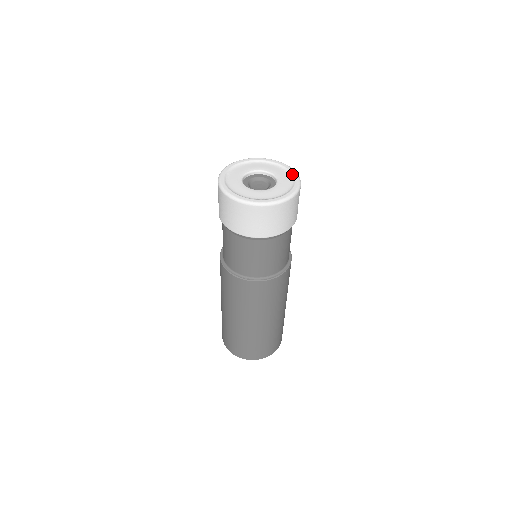
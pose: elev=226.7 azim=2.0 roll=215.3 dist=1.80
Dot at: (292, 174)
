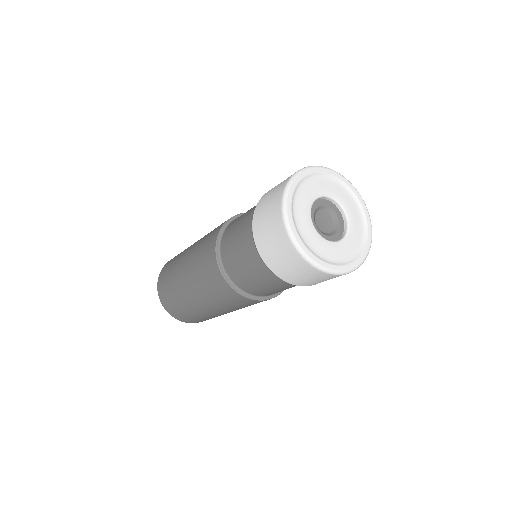
Dot at: (366, 240)
